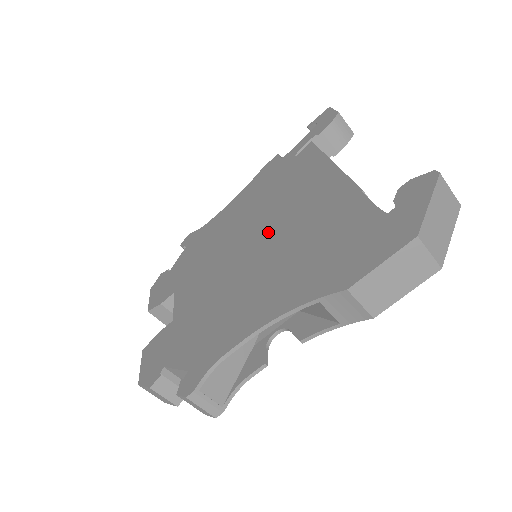
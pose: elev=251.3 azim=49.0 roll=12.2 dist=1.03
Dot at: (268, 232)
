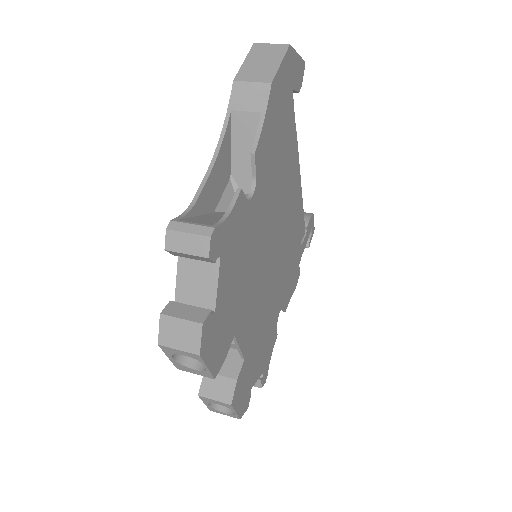
Dot at: occluded
